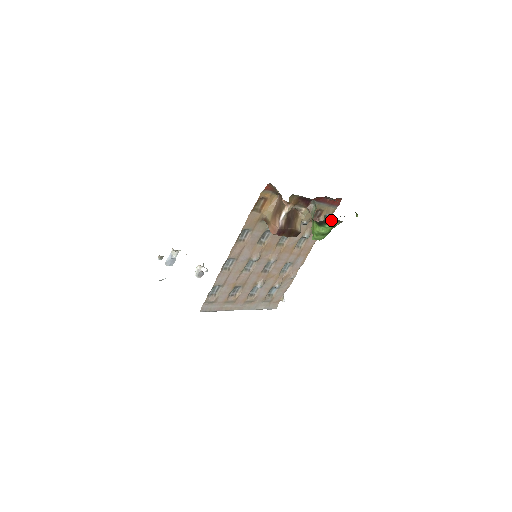
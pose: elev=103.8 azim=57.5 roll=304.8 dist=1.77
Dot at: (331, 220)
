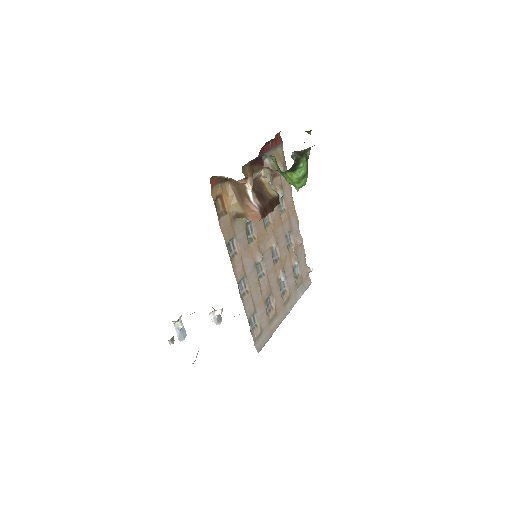
Dot at: (300, 156)
